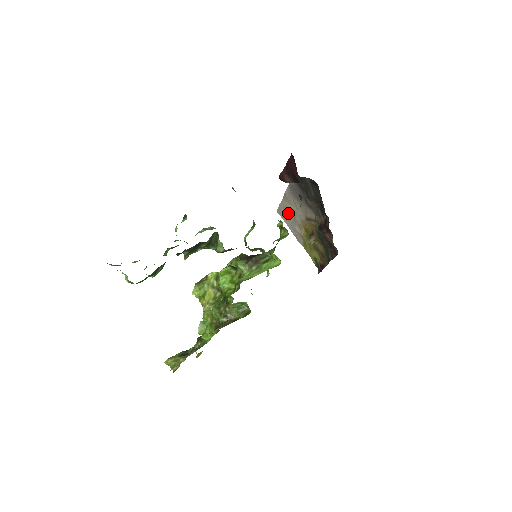
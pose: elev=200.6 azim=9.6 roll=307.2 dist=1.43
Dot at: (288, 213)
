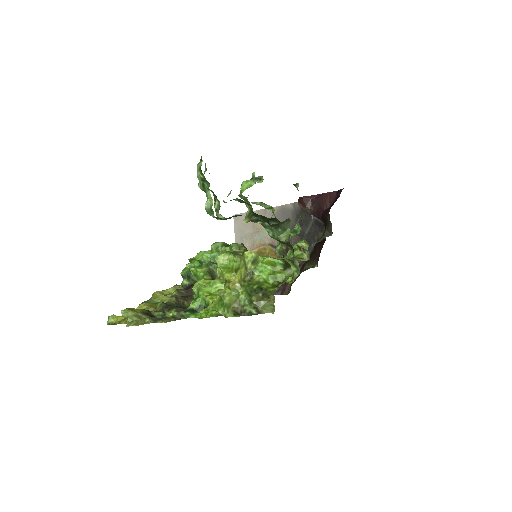
Dot at: (249, 225)
